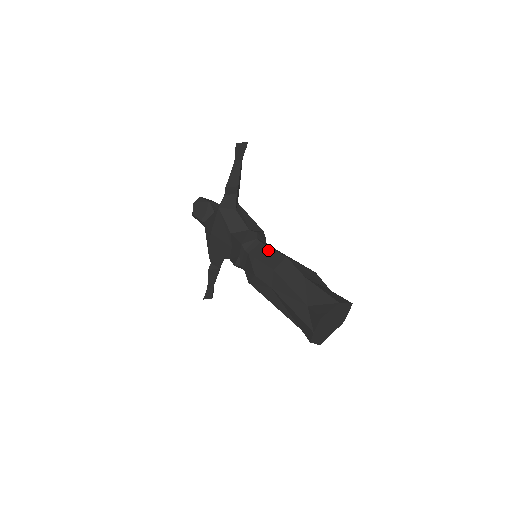
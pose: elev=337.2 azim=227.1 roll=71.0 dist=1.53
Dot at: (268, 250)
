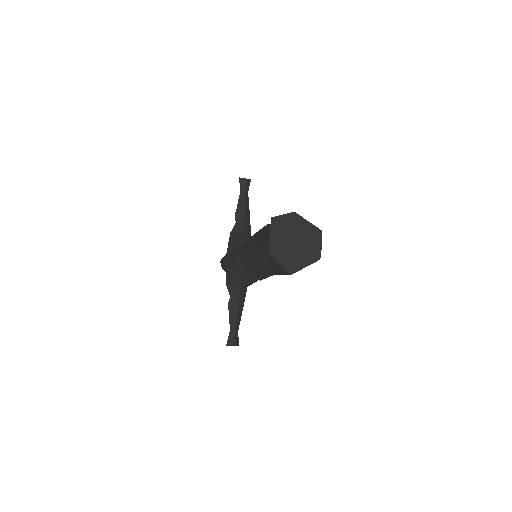
Dot at: occluded
